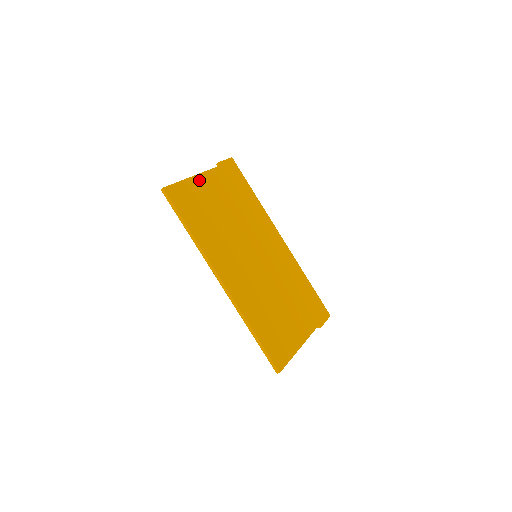
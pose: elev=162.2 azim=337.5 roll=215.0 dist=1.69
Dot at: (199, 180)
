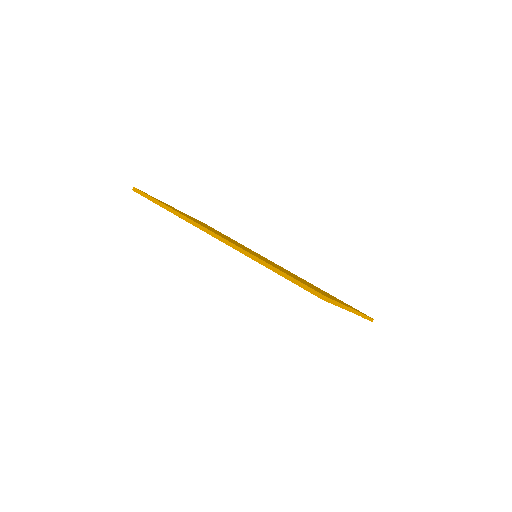
Dot at: occluded
